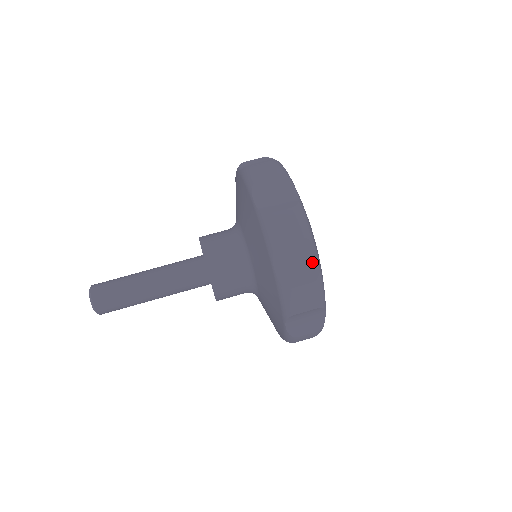
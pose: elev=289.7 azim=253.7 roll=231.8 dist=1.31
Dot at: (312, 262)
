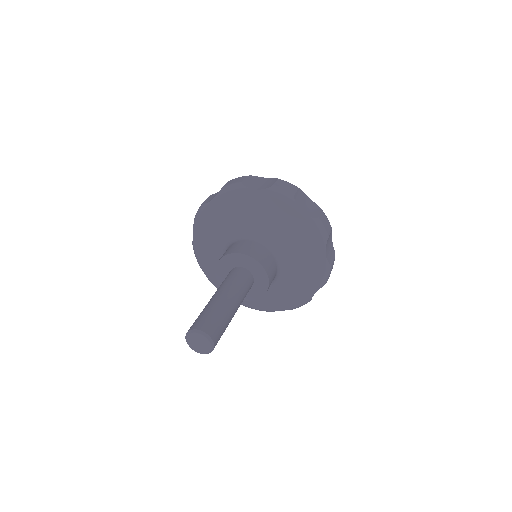
Dot at: (331, 244)
